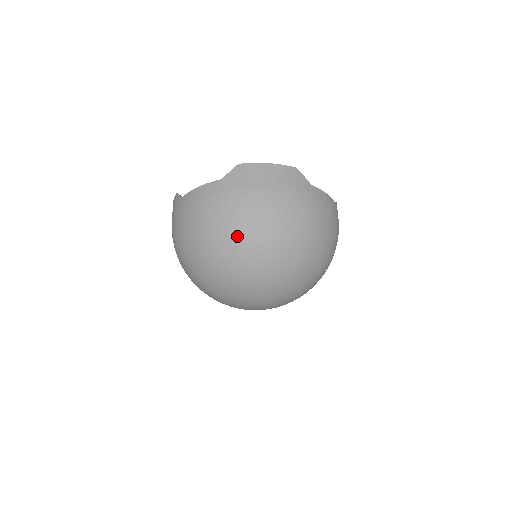
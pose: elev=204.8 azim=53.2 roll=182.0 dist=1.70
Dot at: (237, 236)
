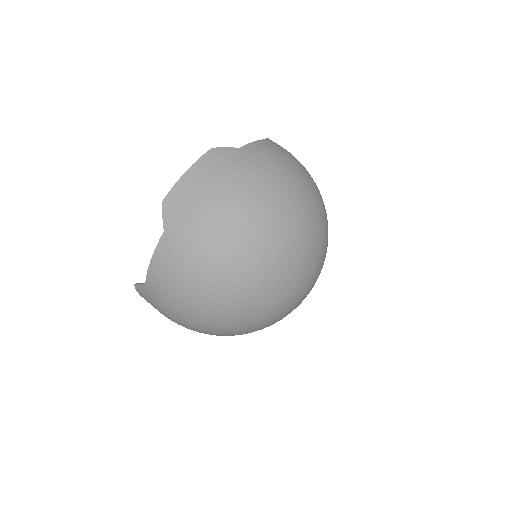
Dot at: (236, 264)
